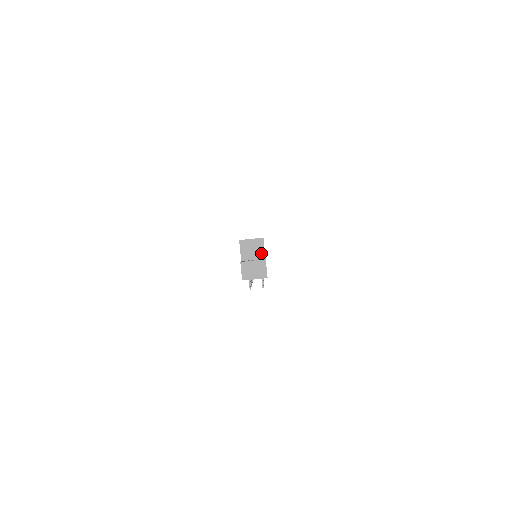
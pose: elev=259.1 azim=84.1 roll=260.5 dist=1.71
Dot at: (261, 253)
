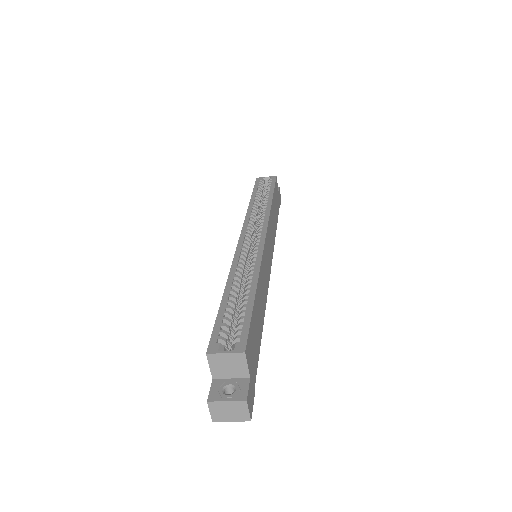
Dot at: (243, 371)
